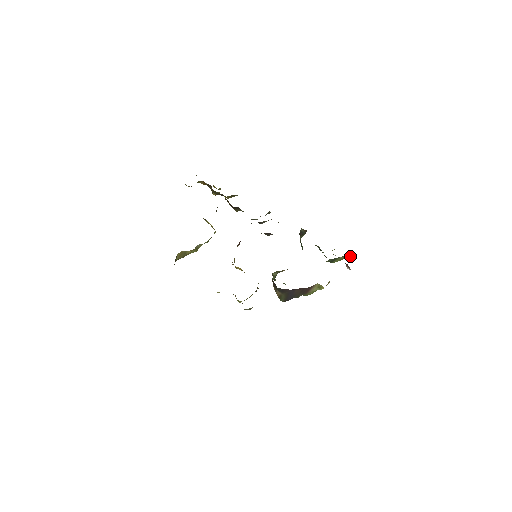
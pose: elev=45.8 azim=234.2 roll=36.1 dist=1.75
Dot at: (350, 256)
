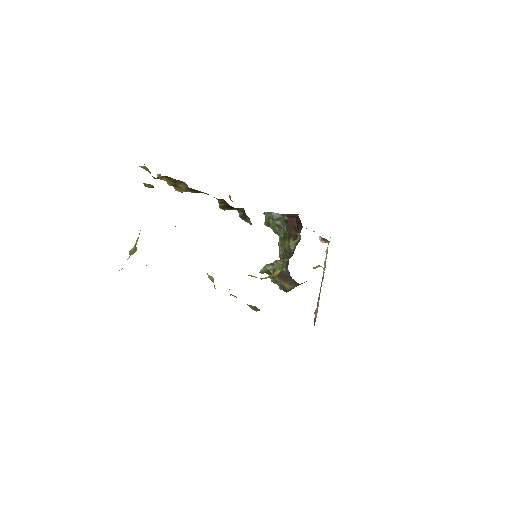
Dot at: occluded
